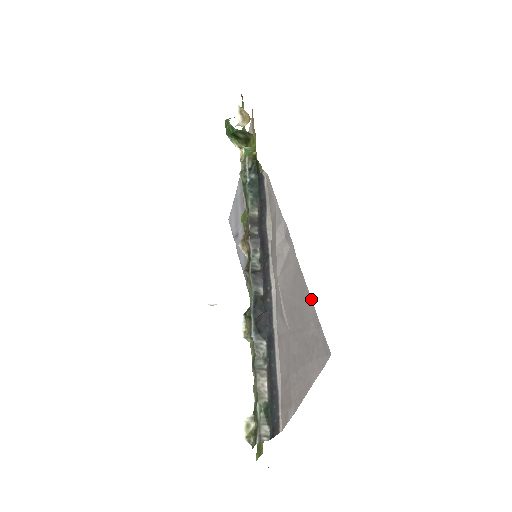
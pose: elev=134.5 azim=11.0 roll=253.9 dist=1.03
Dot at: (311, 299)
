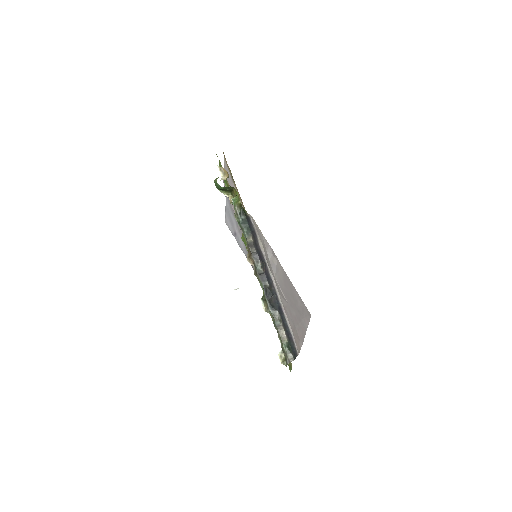
Dot at: (295, 289)
